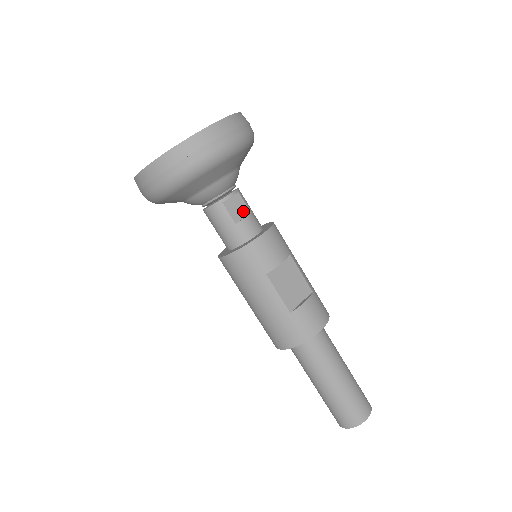
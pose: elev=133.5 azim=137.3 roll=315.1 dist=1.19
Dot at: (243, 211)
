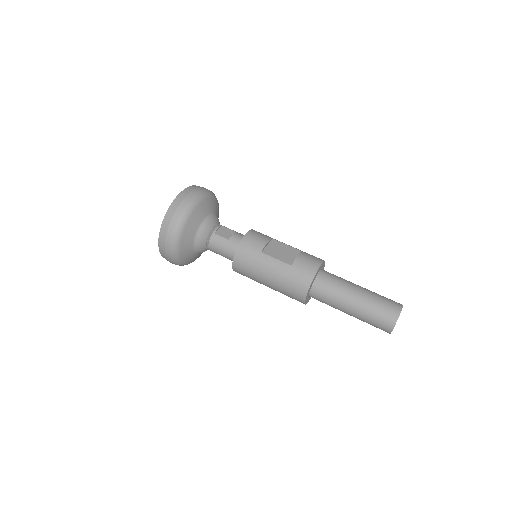
Dot at: (230, 233)
